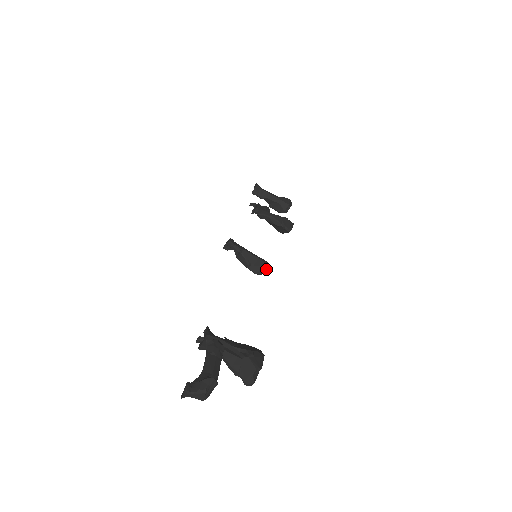
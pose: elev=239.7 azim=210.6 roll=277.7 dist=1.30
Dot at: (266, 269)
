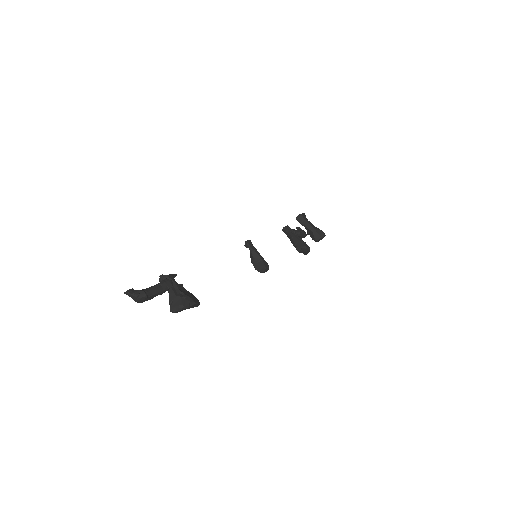
Dot at: (264, 269)
